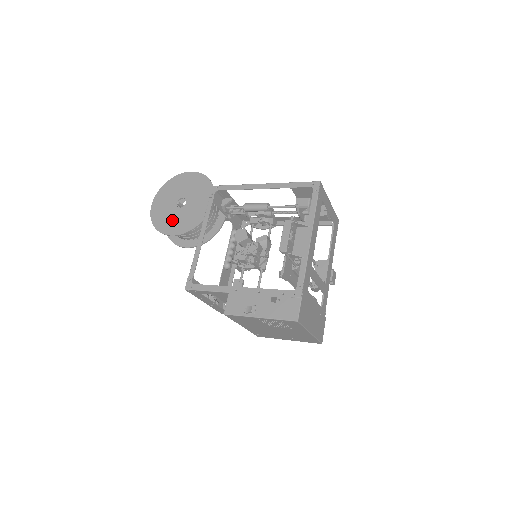
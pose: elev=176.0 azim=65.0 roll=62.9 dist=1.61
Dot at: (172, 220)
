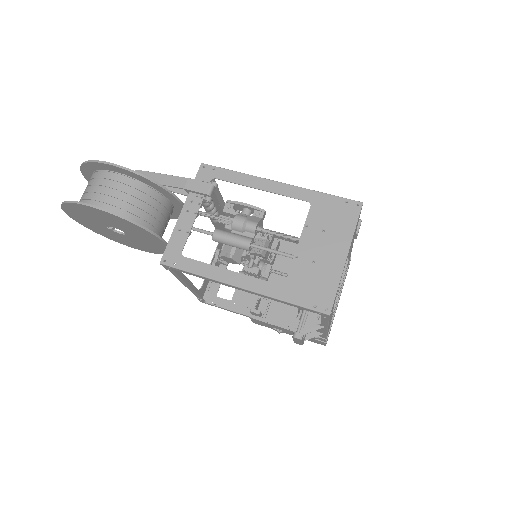
Dot at: (122, 240)
